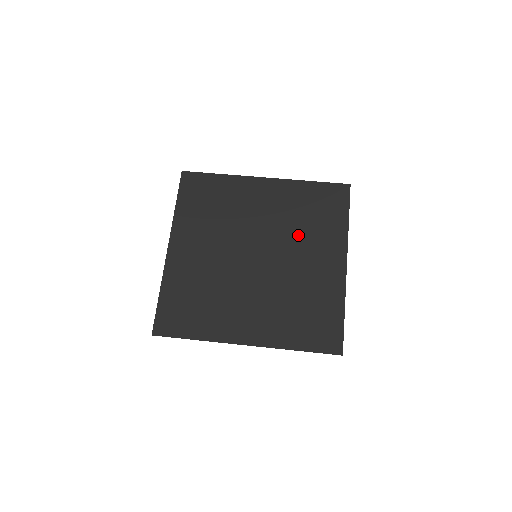
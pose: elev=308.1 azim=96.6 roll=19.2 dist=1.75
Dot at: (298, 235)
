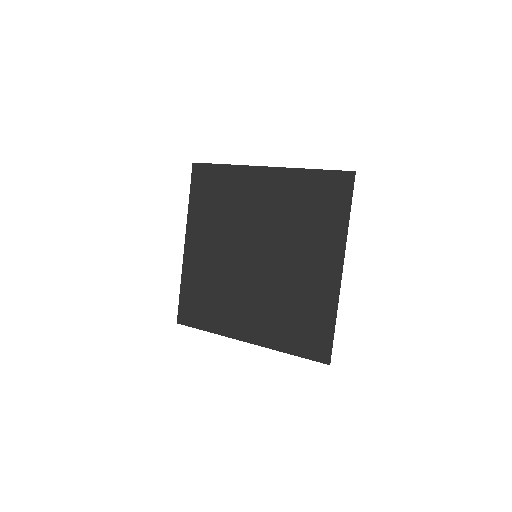
Dot at: (295, 235)
